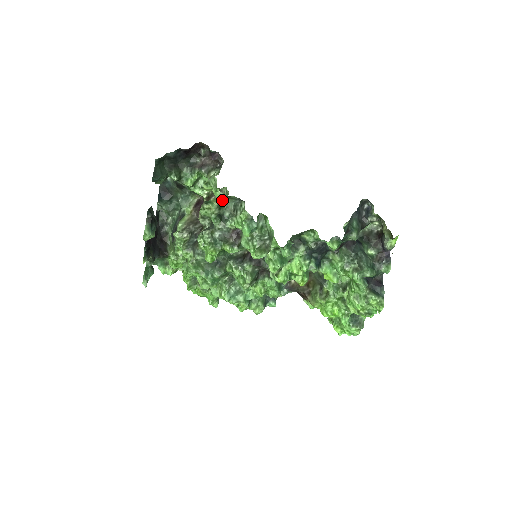
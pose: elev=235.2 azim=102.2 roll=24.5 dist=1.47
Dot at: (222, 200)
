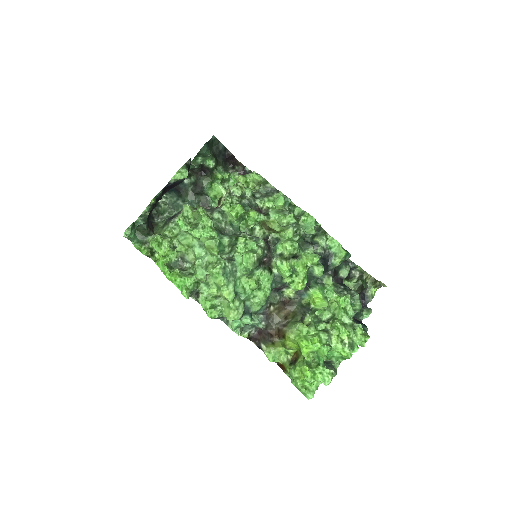
Dot at: occluded
